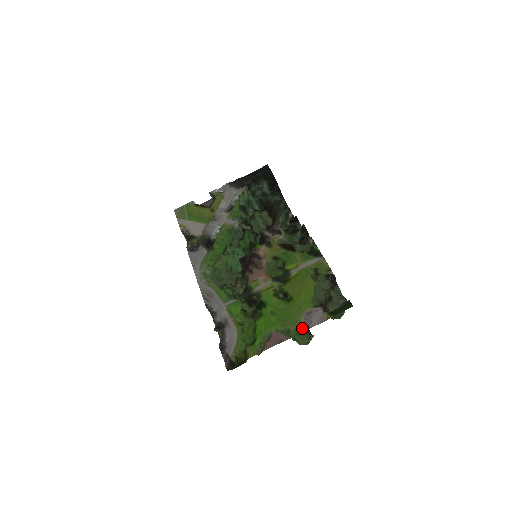
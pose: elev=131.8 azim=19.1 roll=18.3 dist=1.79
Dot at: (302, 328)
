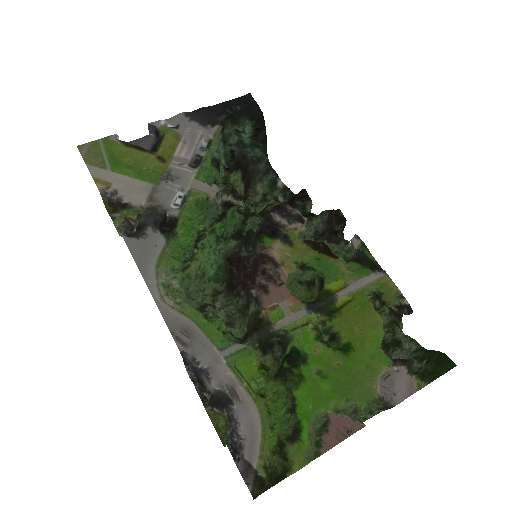
Dot at: (375, 402)
